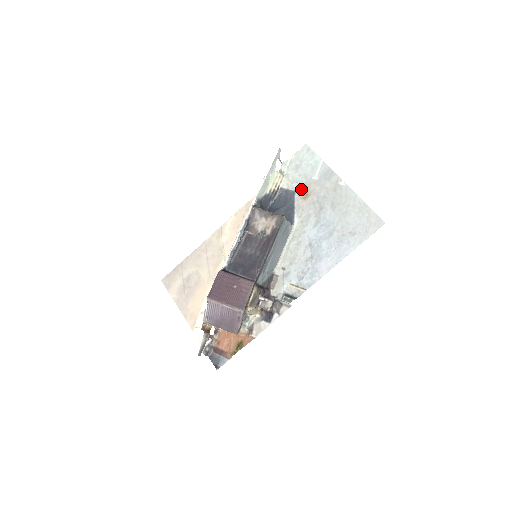
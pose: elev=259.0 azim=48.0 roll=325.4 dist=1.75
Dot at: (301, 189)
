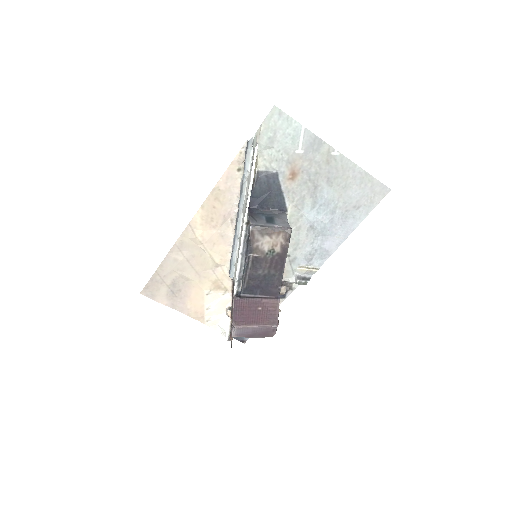
Dot at: (285, 169)
